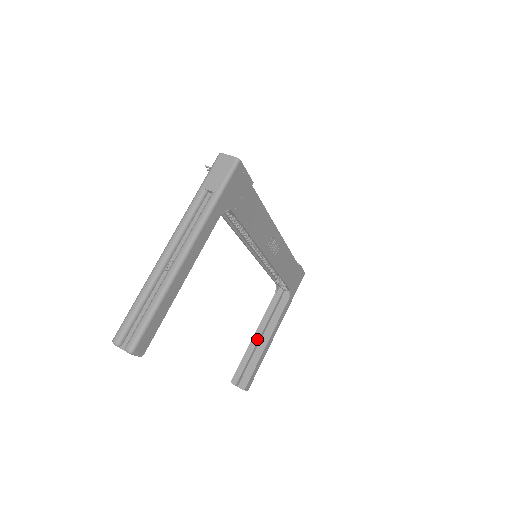
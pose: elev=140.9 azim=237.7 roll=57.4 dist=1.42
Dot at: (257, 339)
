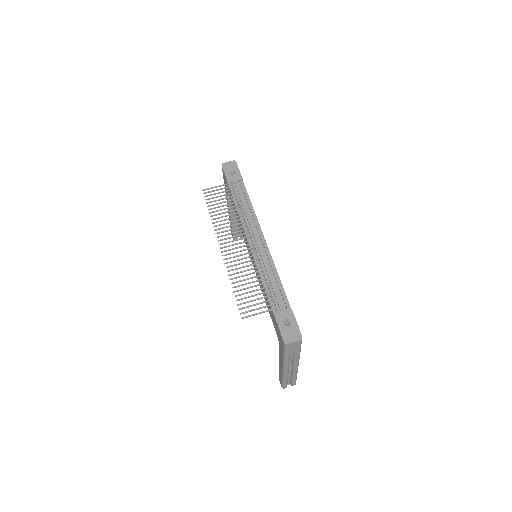
Dot at: (234, 218)
